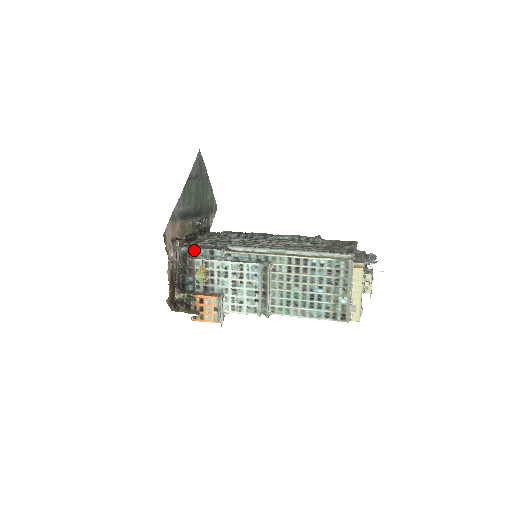
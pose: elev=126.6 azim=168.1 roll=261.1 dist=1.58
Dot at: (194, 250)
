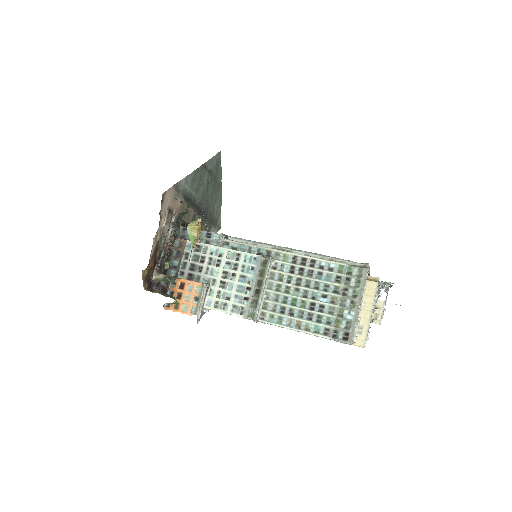
Dot at: occluded
